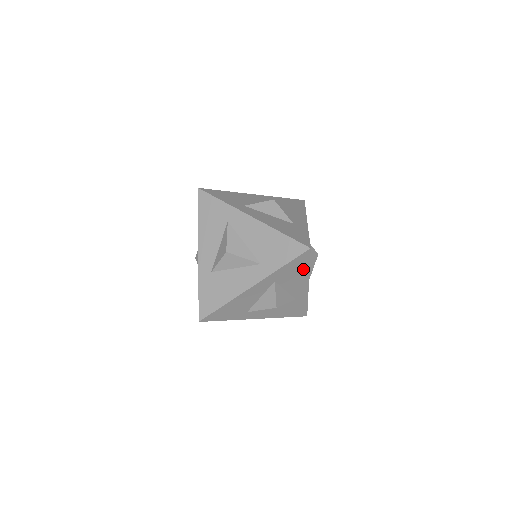
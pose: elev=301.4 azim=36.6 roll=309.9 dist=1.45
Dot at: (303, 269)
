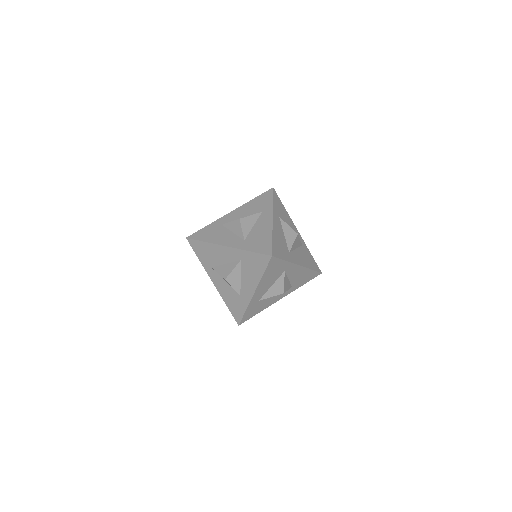
Dot at: (283, 209)
